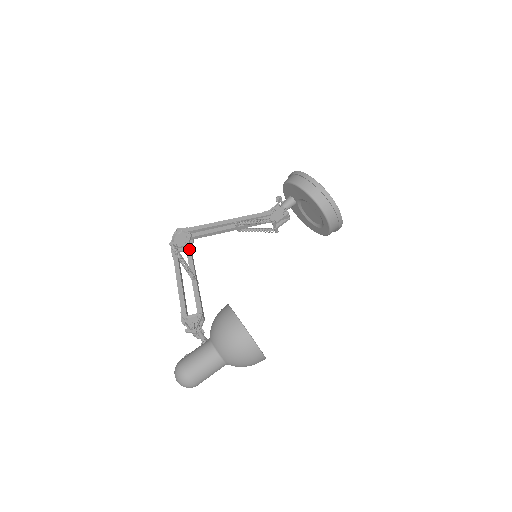
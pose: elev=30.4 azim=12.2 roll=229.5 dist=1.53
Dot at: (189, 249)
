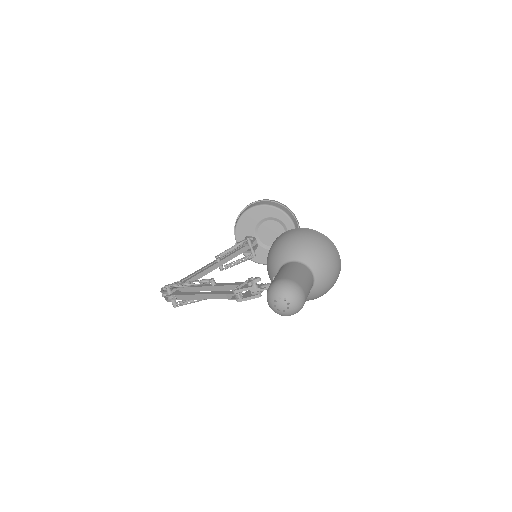
Dot at: occluded
